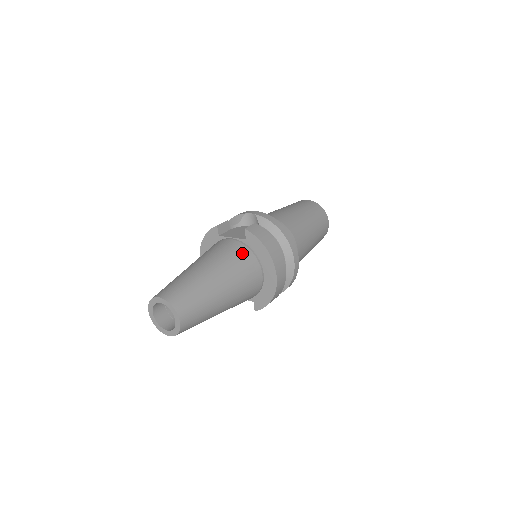
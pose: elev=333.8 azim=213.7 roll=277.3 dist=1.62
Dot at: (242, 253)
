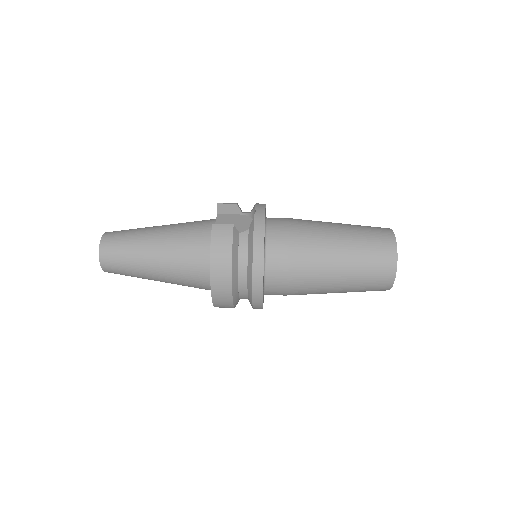
Dot at: (199, 245)
